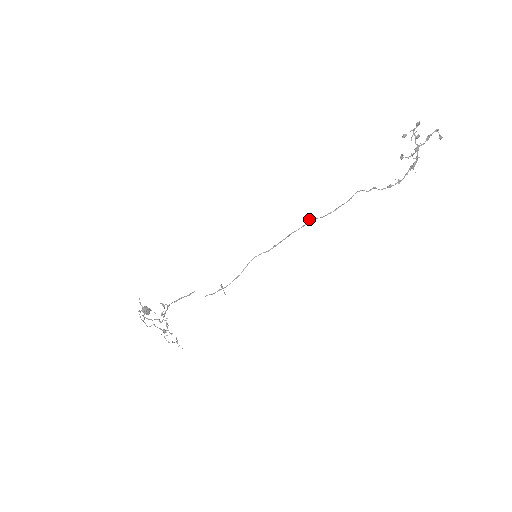
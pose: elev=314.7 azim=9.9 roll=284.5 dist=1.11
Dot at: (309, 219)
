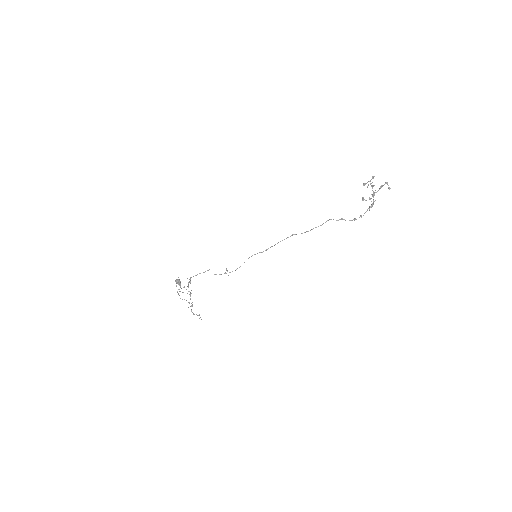
Dot at: (293, 234)
